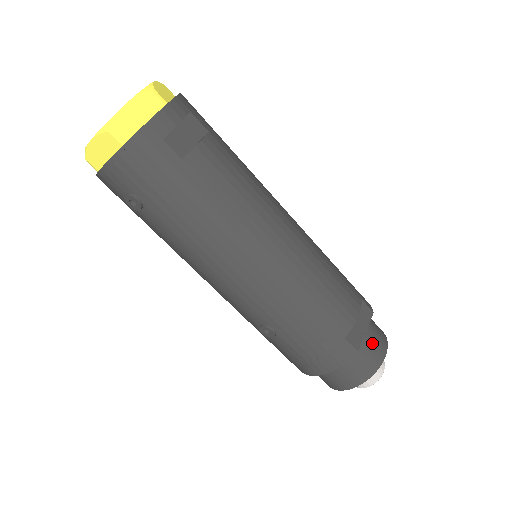
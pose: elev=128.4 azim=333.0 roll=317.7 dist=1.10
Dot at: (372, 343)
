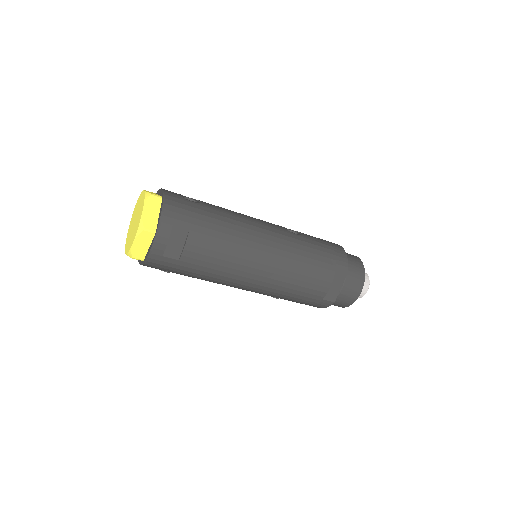
Dot at: (348, 290)
